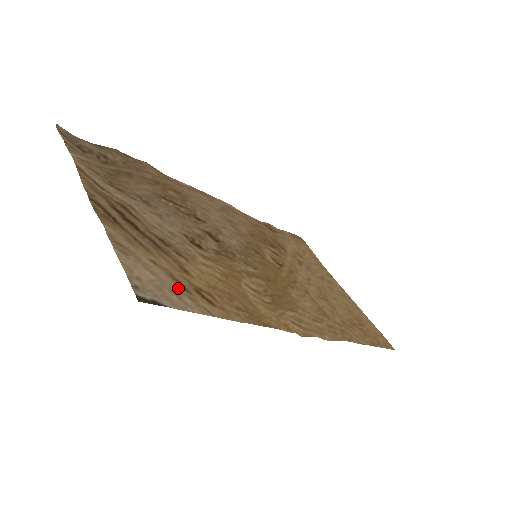
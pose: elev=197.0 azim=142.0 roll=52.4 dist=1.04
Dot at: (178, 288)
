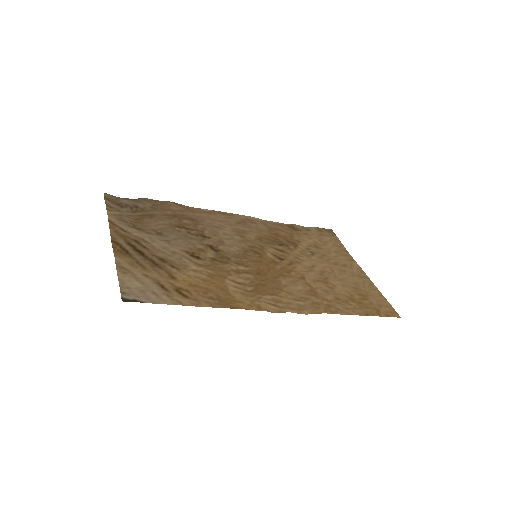
Dot at: (159, 290)
